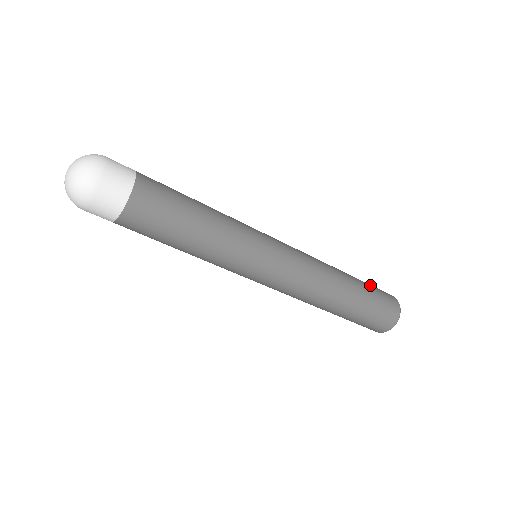
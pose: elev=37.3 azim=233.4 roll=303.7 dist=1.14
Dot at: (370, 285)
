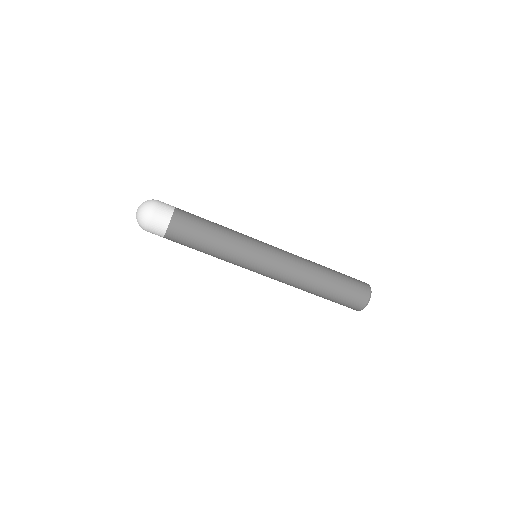
Dot at: (347, 282)
